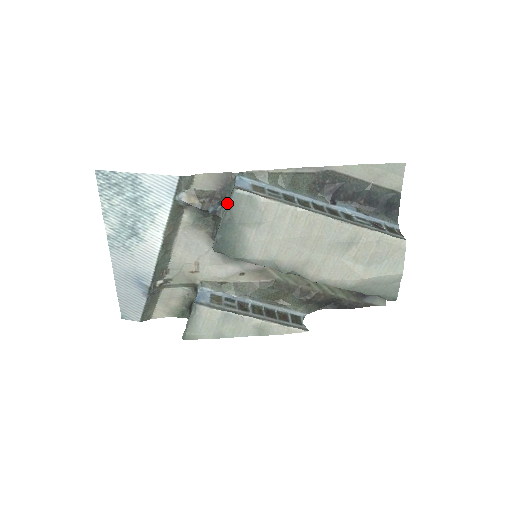
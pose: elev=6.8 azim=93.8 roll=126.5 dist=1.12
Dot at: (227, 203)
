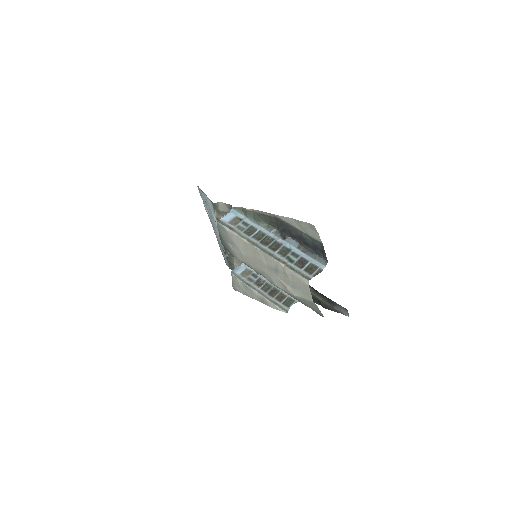
Dot at: occluded
